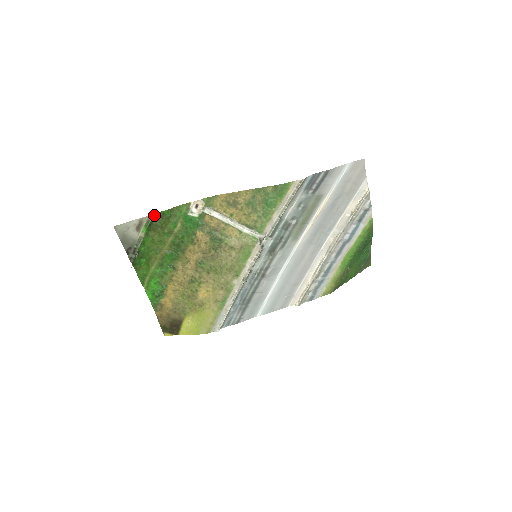
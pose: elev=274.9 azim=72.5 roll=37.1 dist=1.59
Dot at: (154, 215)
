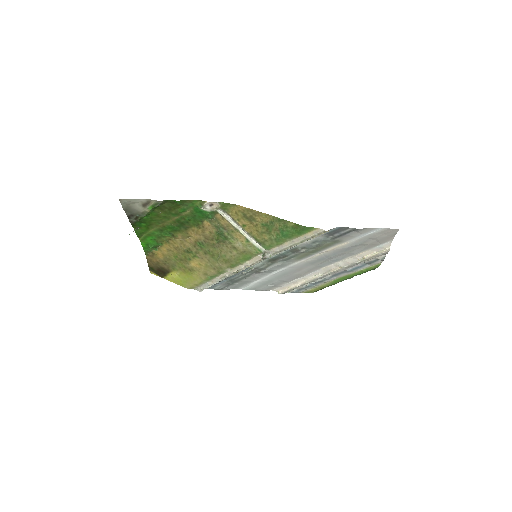
Dot at: (164, 201)
